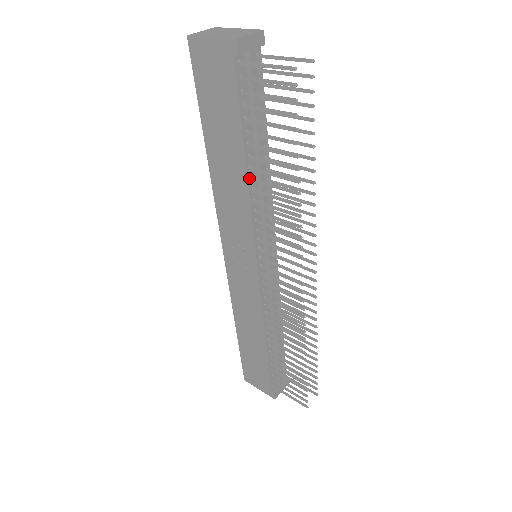
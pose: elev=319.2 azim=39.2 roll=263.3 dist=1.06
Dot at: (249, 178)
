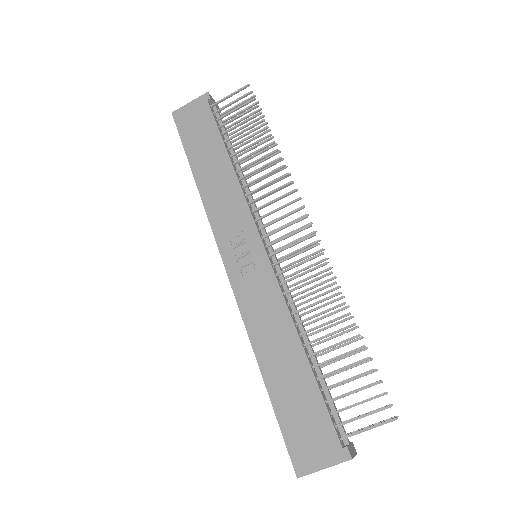
Dot at: (234, 169)
